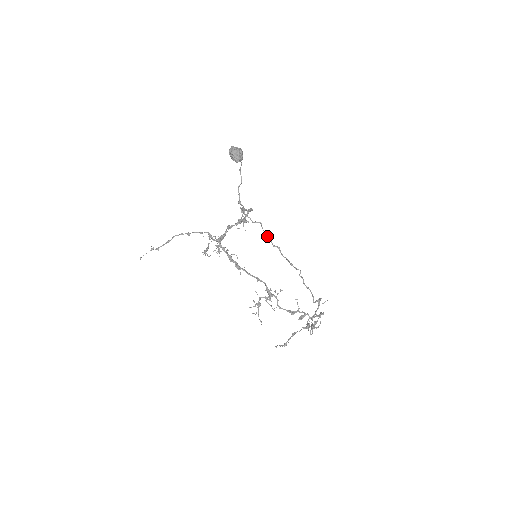
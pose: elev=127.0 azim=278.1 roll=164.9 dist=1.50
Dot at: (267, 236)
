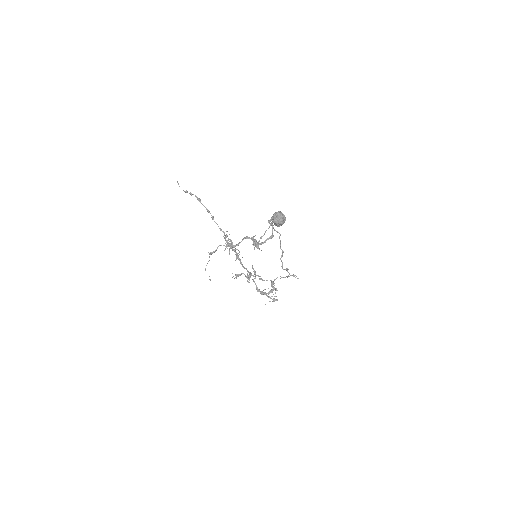
Dot at: (280, 242)
